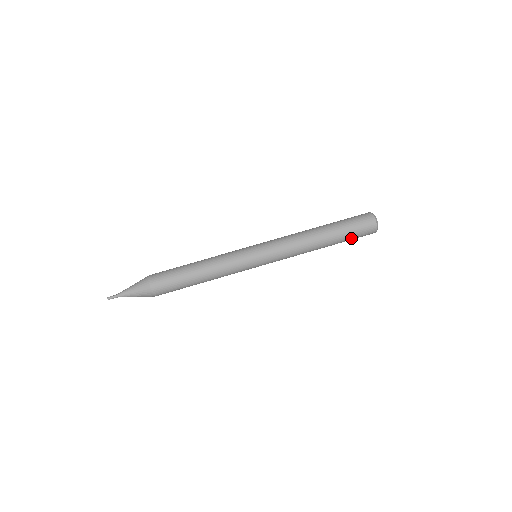
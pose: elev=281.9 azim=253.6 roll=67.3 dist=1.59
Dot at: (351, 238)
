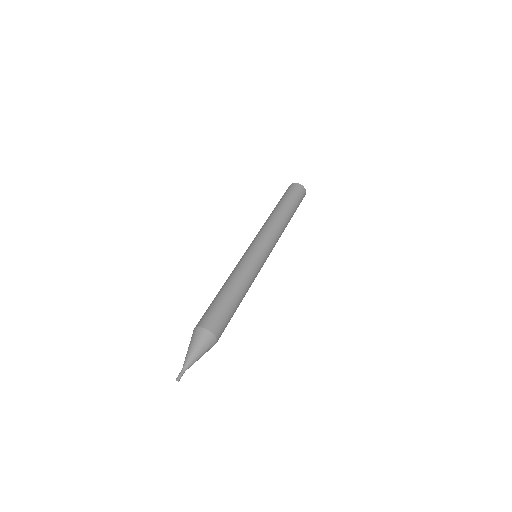
Dot at: occluded
